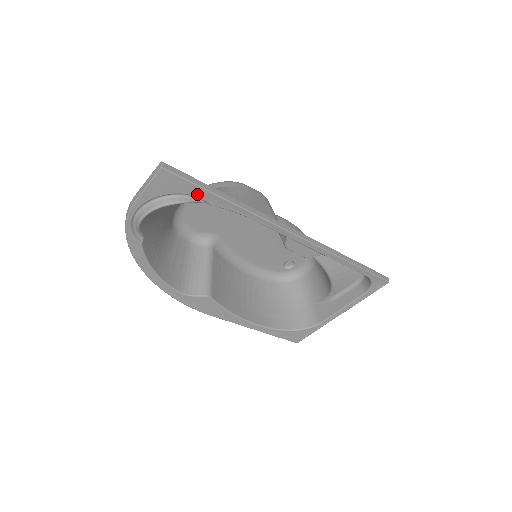
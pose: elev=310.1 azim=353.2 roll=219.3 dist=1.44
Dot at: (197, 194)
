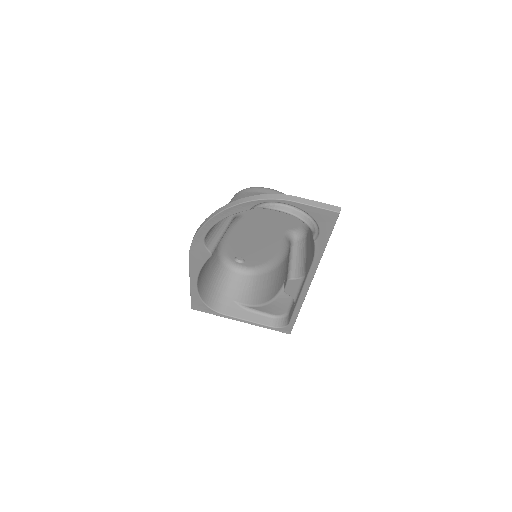
Dot at: (322, 234)
